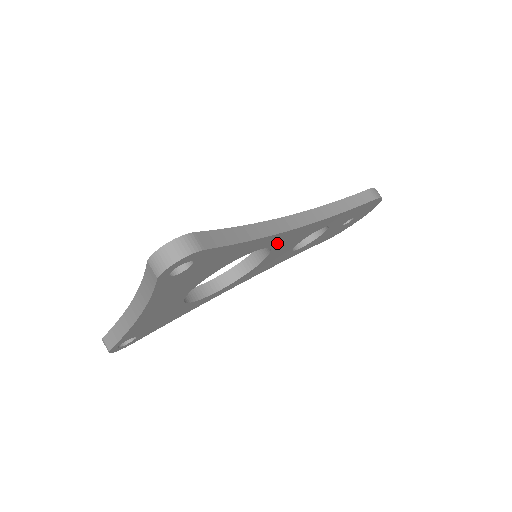
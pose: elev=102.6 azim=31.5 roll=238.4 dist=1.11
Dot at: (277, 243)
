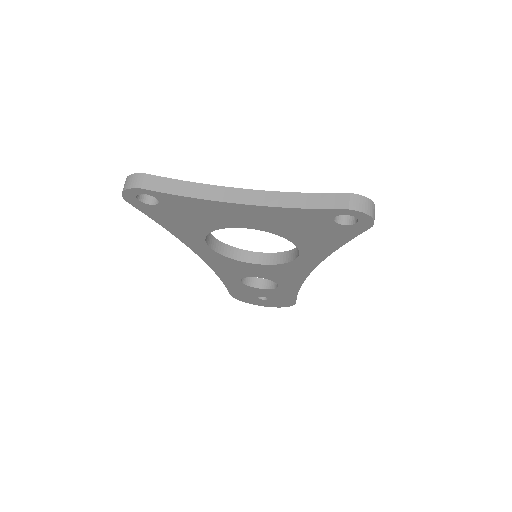
Dot at: (292, 265)
